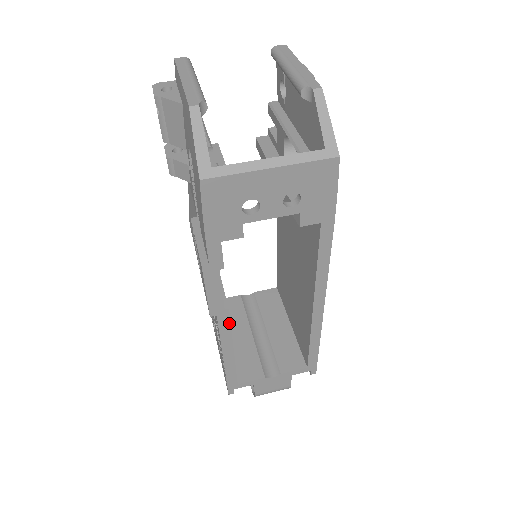
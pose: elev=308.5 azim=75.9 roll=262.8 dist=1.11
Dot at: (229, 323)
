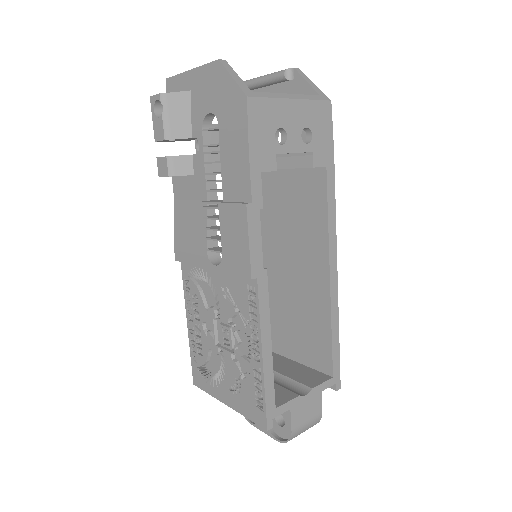
Dot at: (267, 293)
